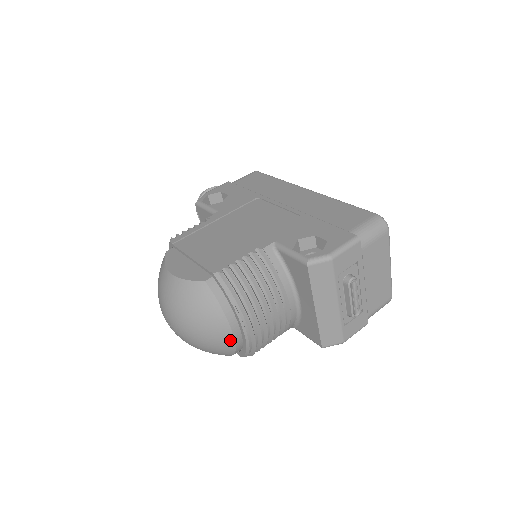
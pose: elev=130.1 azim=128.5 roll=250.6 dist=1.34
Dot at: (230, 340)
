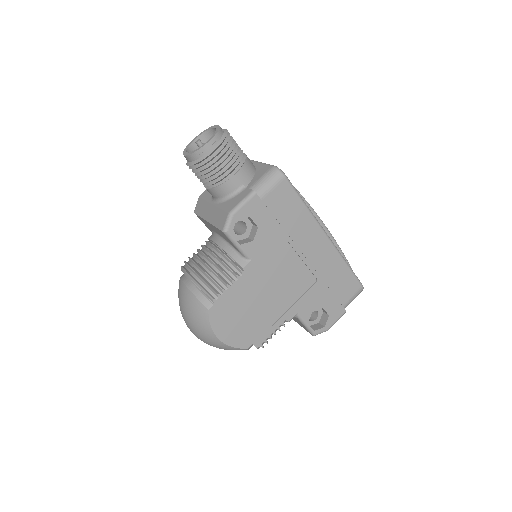
Dot at: occluded
